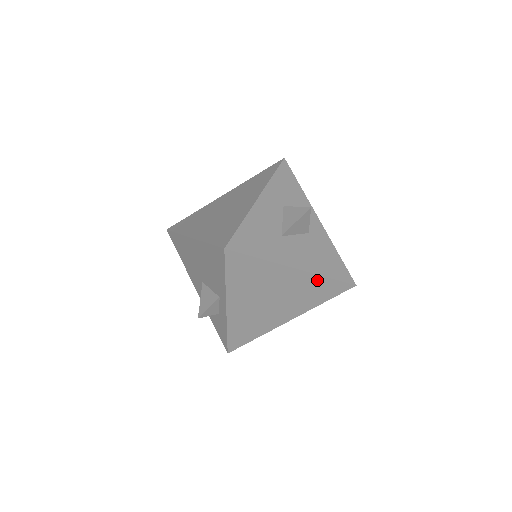
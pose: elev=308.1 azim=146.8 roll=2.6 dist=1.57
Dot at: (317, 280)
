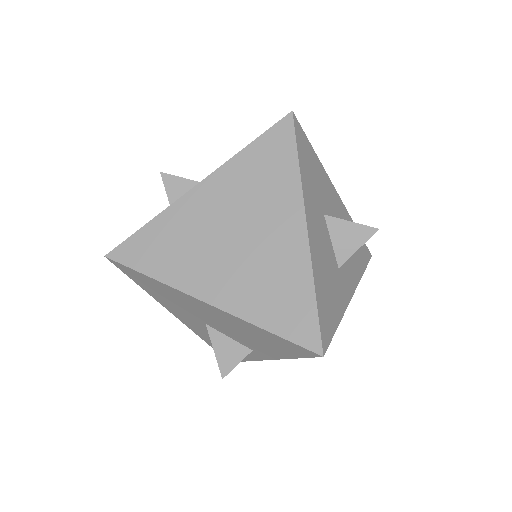
Dot at: (302, 276)
